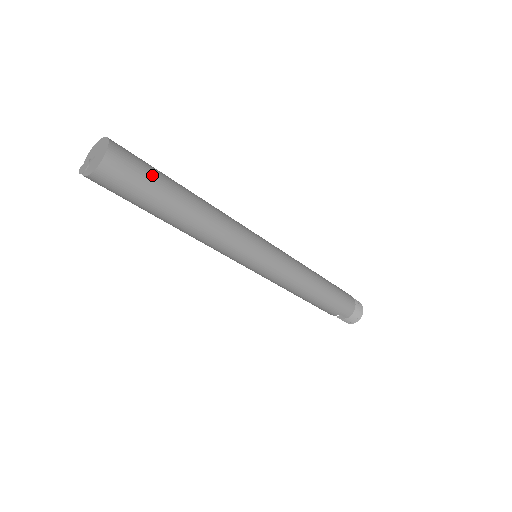
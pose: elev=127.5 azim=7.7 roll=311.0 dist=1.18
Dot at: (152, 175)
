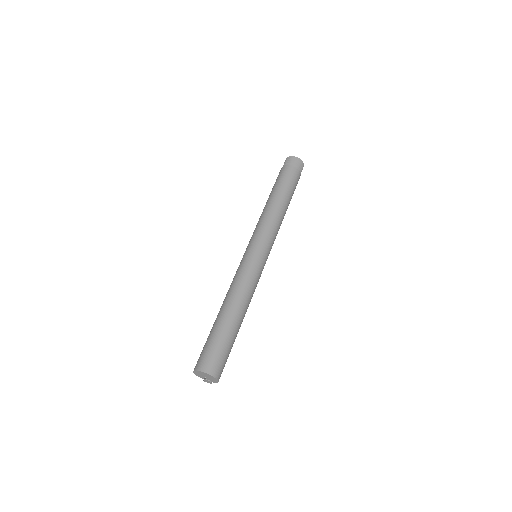
Dot at: (223, 345)
